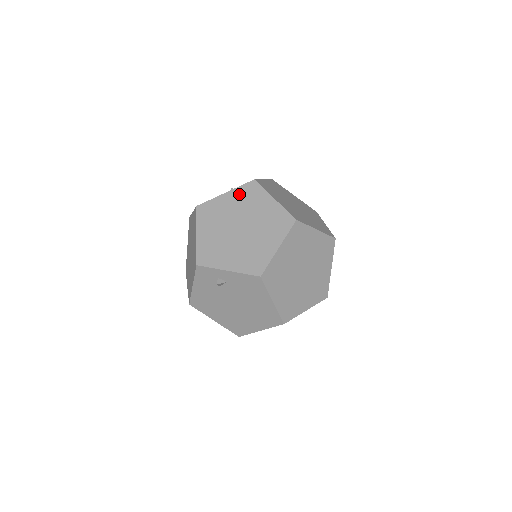
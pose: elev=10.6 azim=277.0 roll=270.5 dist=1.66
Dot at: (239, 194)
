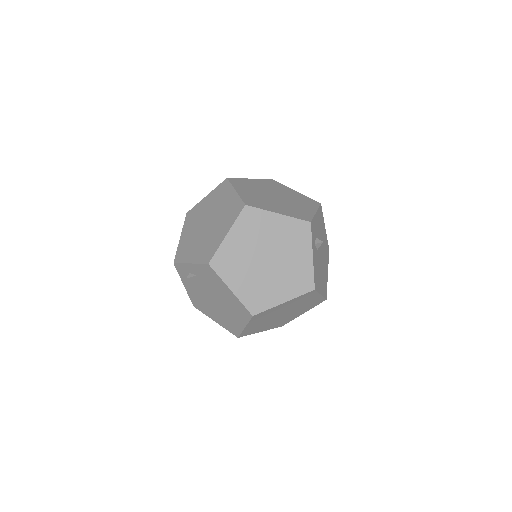
Dot at: (214, 194)
